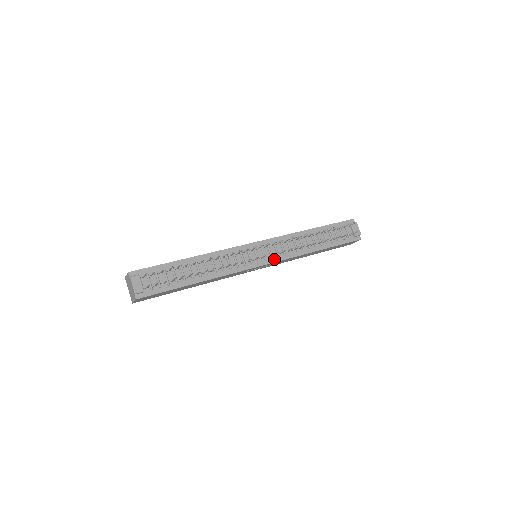
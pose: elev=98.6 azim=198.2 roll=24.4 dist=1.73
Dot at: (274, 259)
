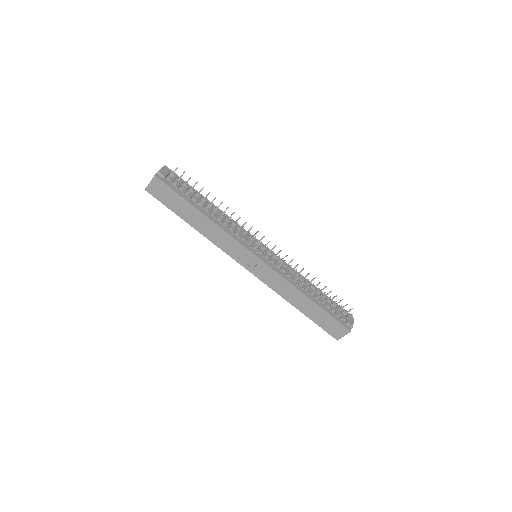
Dot at: (270, 264)
